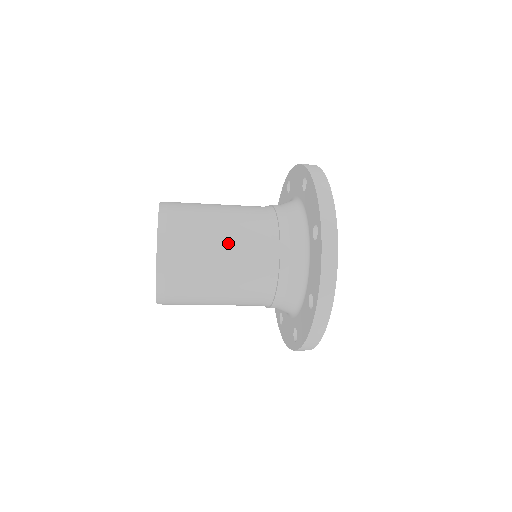
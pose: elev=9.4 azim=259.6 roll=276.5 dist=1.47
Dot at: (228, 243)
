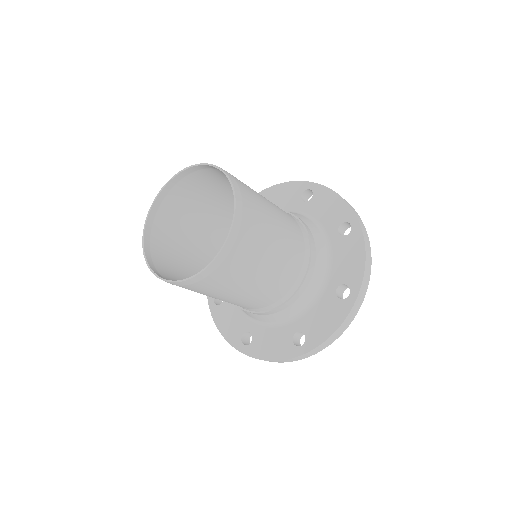
Dot at: (280, 220)
